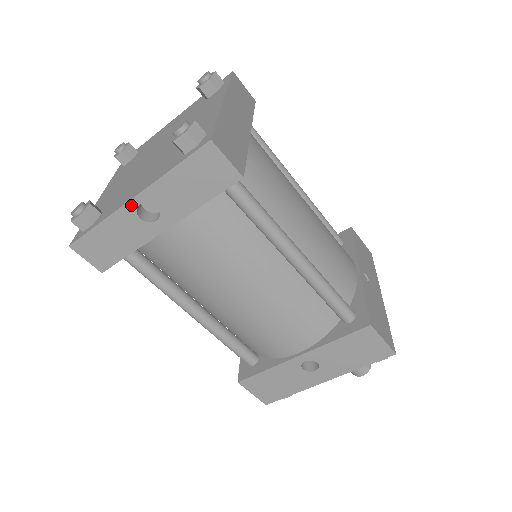
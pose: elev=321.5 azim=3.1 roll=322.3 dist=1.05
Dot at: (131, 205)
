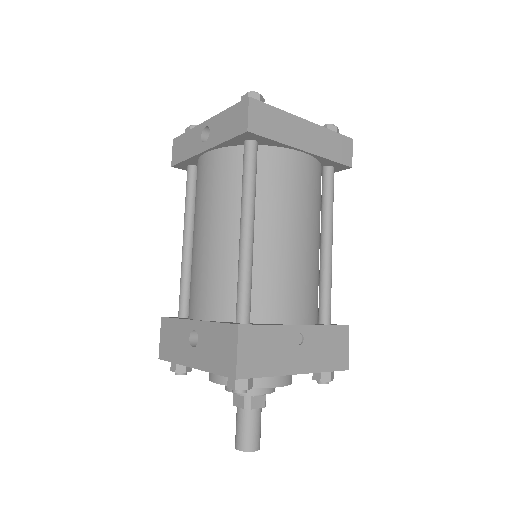
Dot at: (203, 125)
